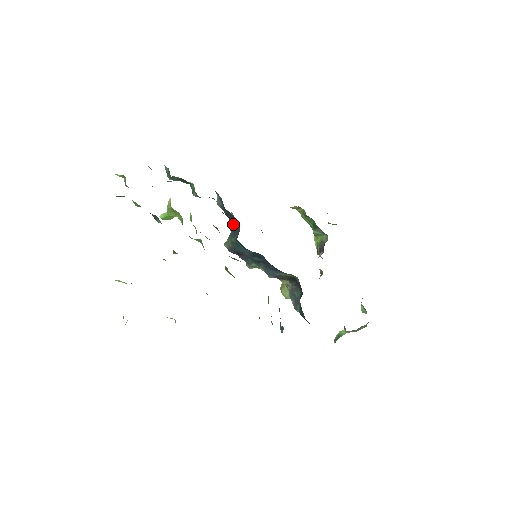
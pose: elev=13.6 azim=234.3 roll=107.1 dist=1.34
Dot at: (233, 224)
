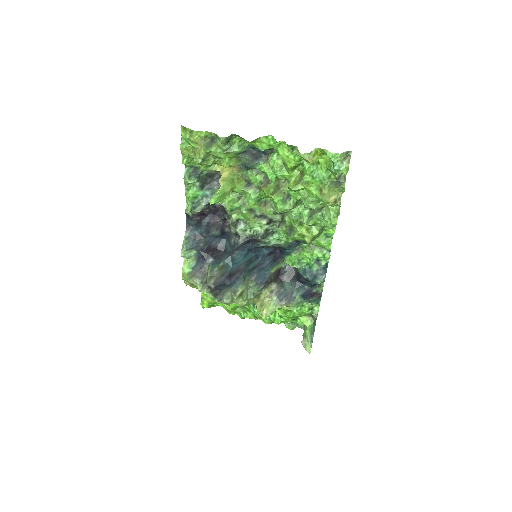
Dot at: (212, 253)
